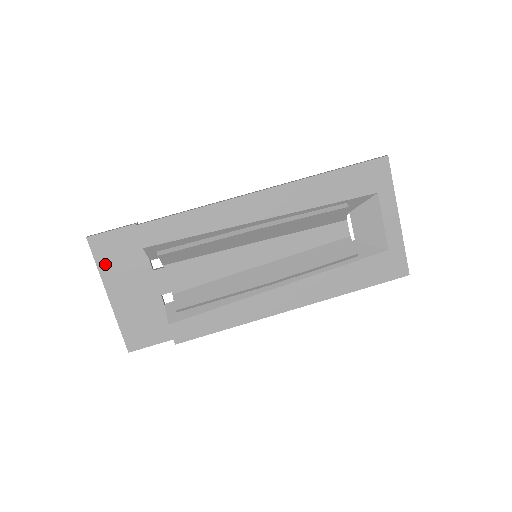
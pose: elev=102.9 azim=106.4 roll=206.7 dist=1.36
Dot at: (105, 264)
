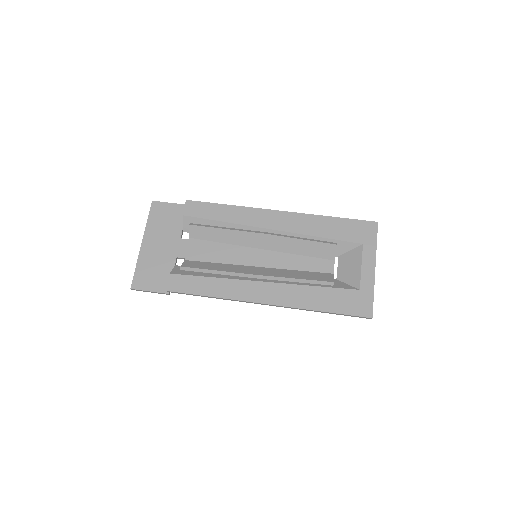
Dot at: (153, 221)
